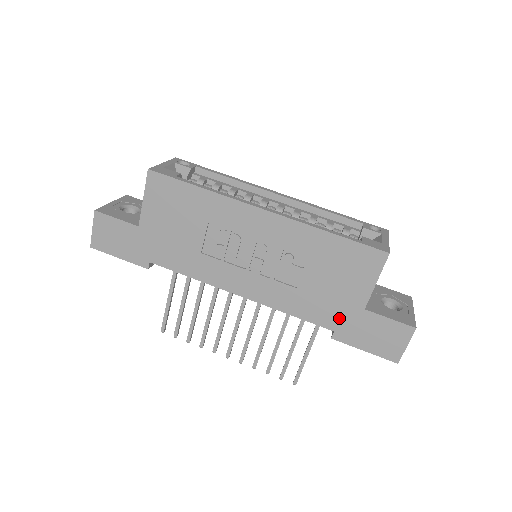
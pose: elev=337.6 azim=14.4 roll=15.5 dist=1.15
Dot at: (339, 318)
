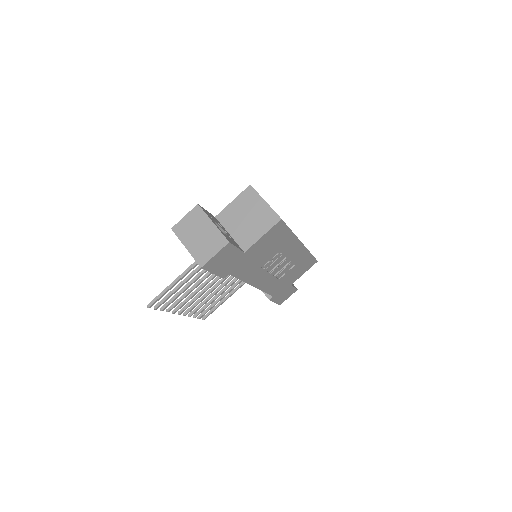
Dot at: (280, 290)
